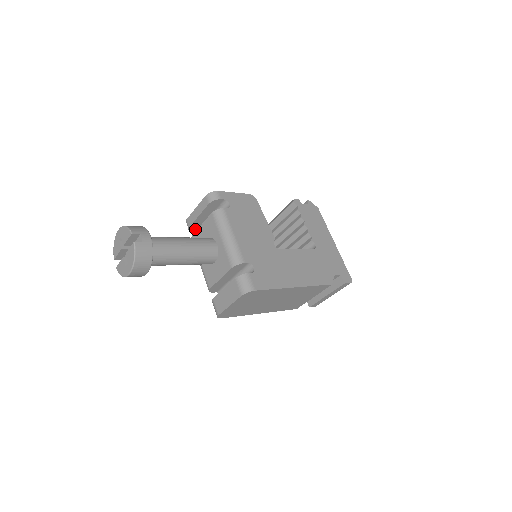
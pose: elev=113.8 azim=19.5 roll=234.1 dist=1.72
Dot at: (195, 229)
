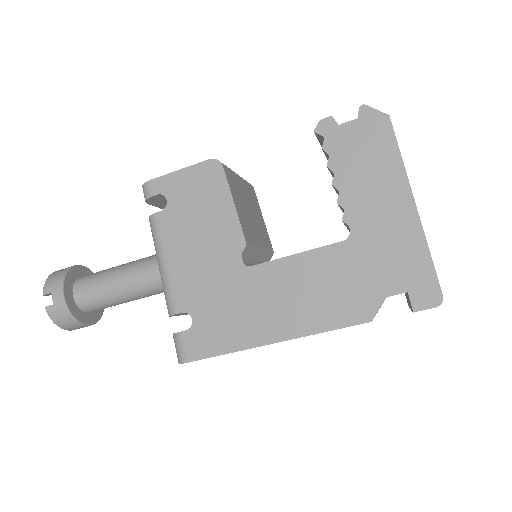
Dot at: occluded
